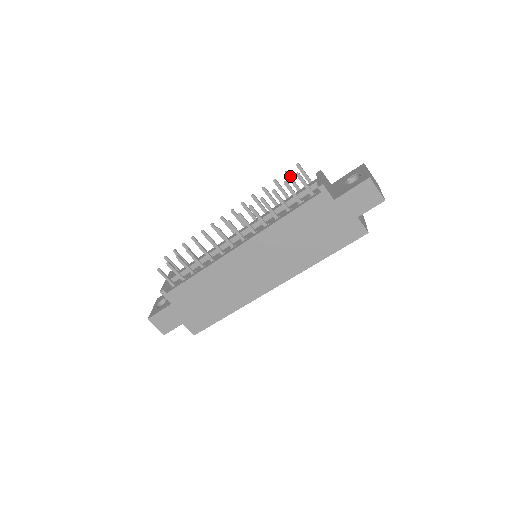
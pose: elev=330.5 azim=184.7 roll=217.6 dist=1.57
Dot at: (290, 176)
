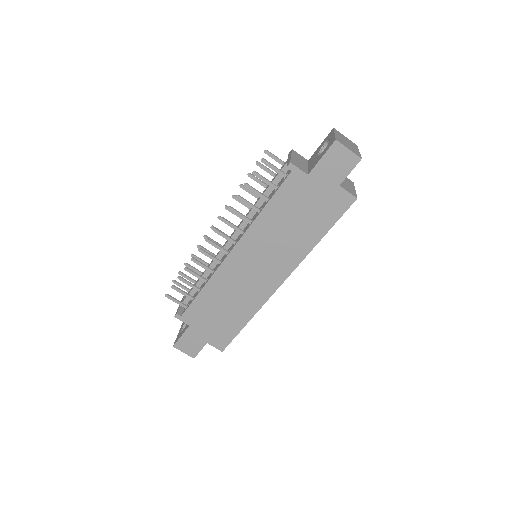
Dot at: (262, 165)
